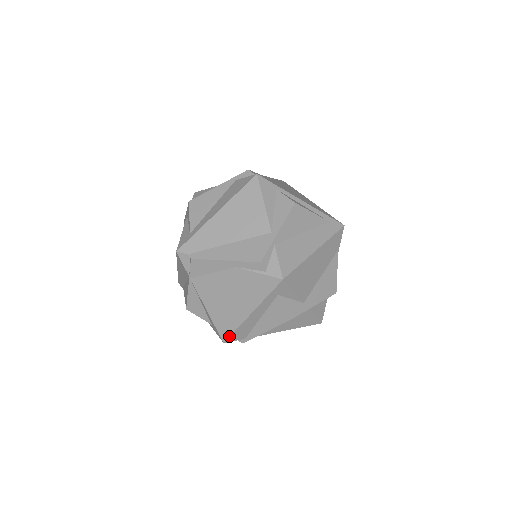
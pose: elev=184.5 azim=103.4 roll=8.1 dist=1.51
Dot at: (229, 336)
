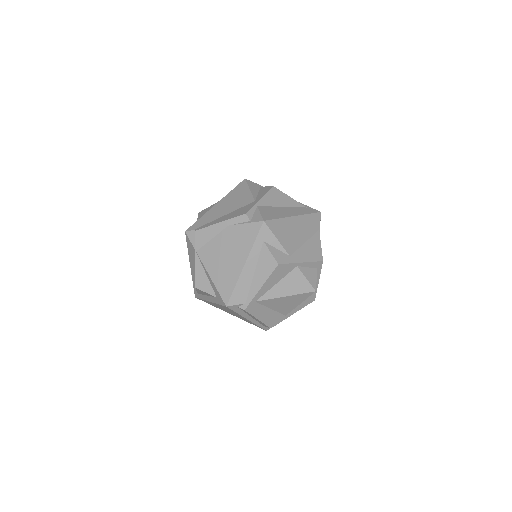
Dot at: (230, 297)
